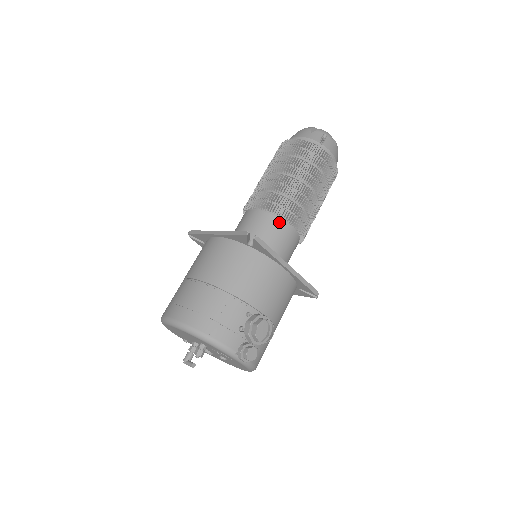
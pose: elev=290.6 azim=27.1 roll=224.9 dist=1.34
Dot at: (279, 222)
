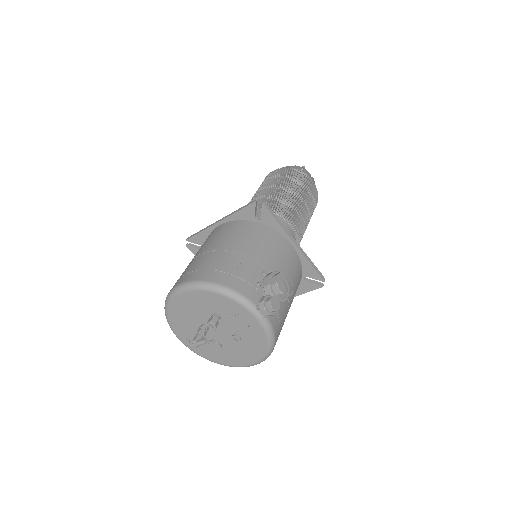
Dot at: occluded
